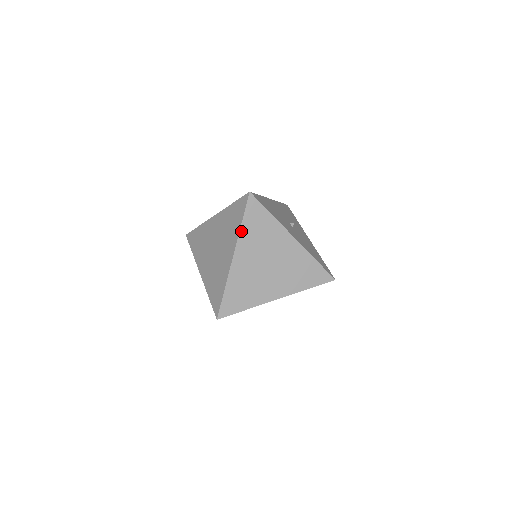
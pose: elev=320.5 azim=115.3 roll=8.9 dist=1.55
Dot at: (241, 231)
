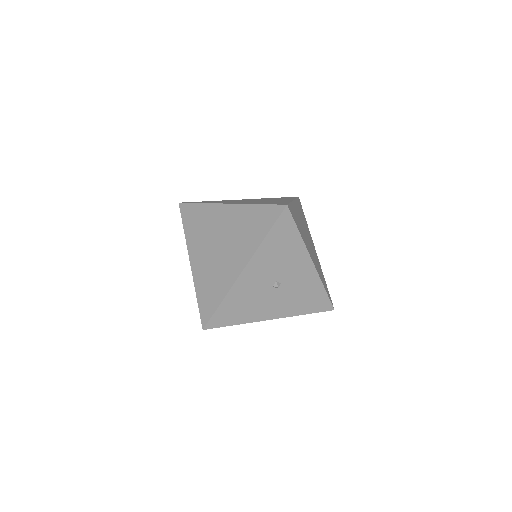
Dot at: occluded
